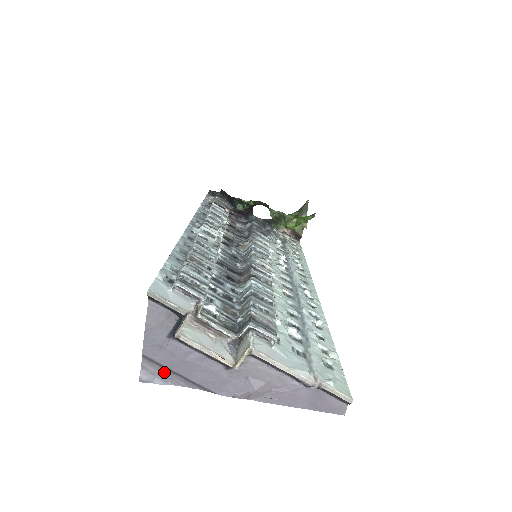
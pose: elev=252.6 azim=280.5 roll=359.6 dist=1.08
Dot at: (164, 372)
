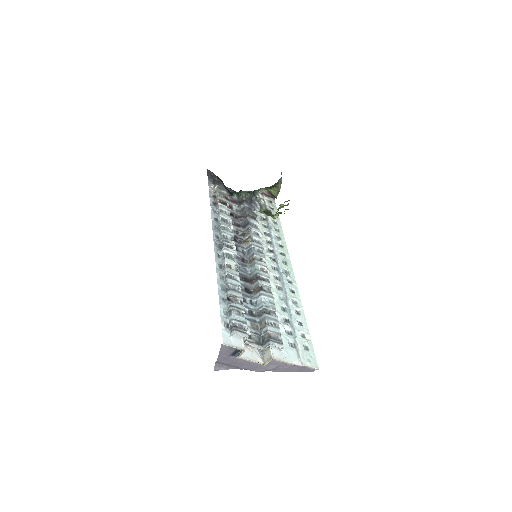
Dot at: (226, 366)
